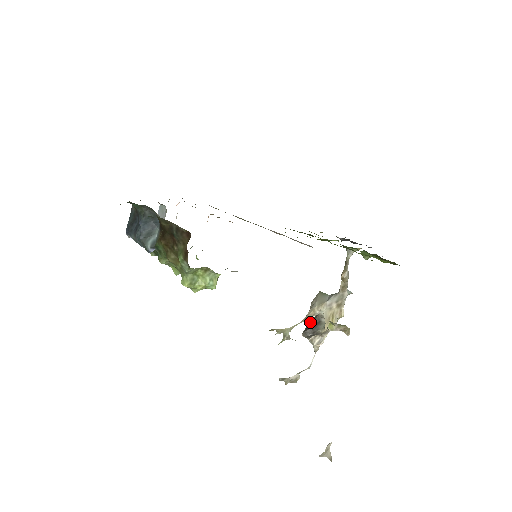
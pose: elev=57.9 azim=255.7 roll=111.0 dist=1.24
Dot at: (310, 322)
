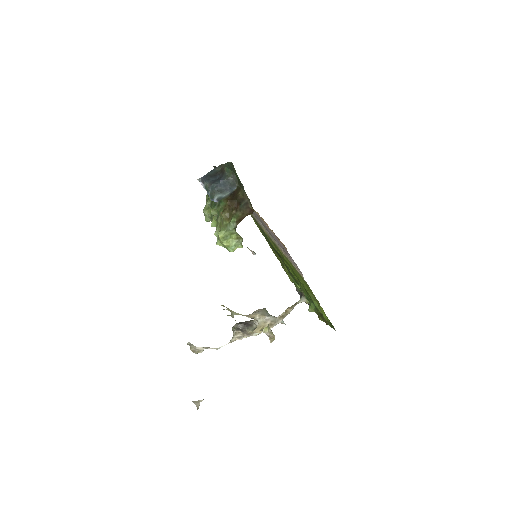
Dot at: occluded
